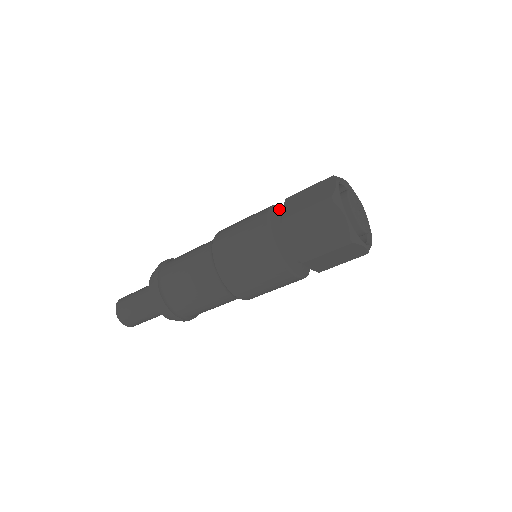
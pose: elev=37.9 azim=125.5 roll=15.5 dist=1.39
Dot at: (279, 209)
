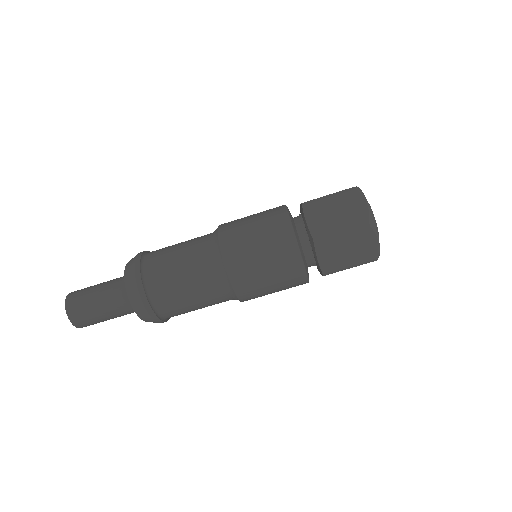
Dot at: occluded
